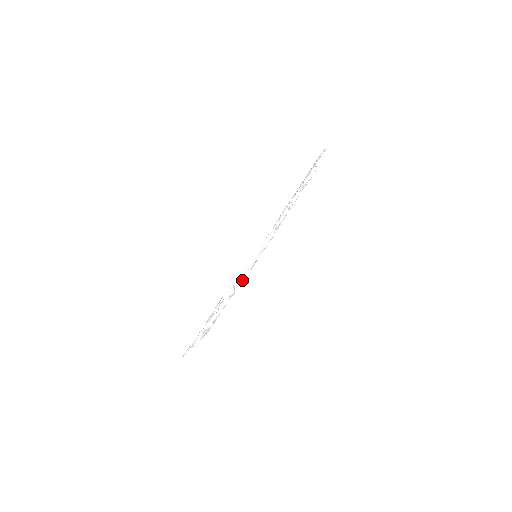
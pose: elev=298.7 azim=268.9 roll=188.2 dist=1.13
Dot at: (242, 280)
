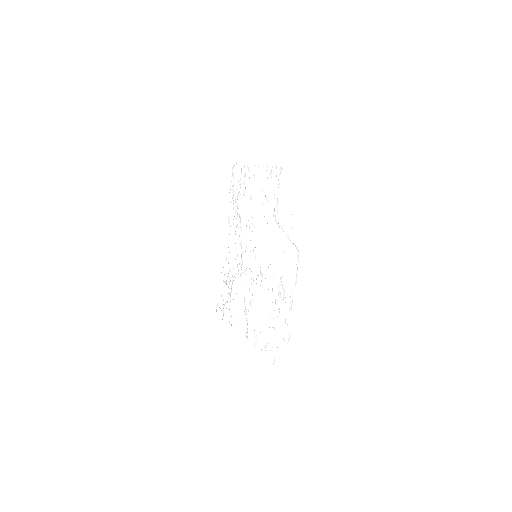
Dot at: (290, 294)
